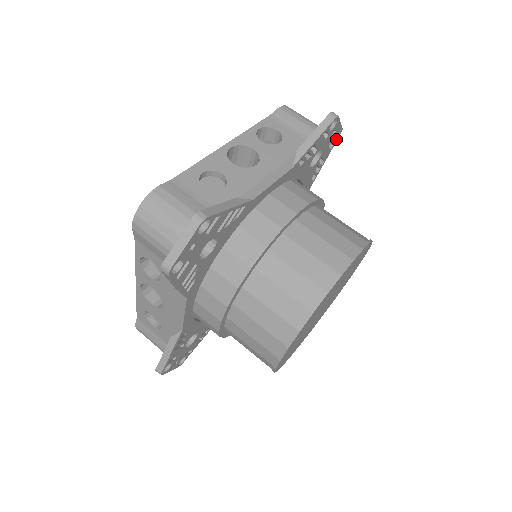
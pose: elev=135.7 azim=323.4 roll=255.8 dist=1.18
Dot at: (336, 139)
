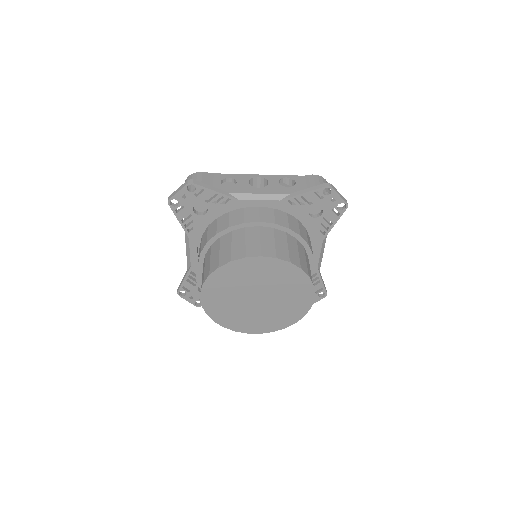
Dot at: (342, 210)
